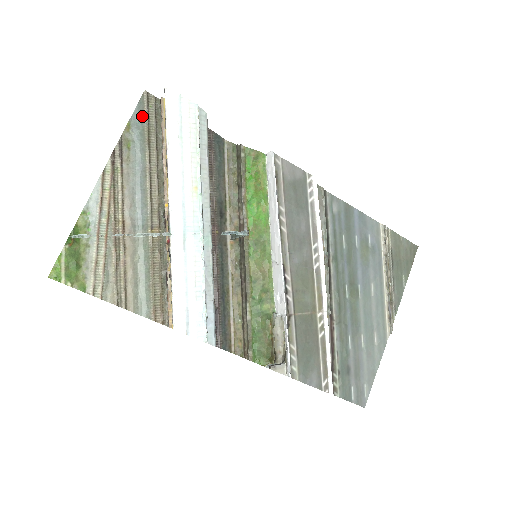
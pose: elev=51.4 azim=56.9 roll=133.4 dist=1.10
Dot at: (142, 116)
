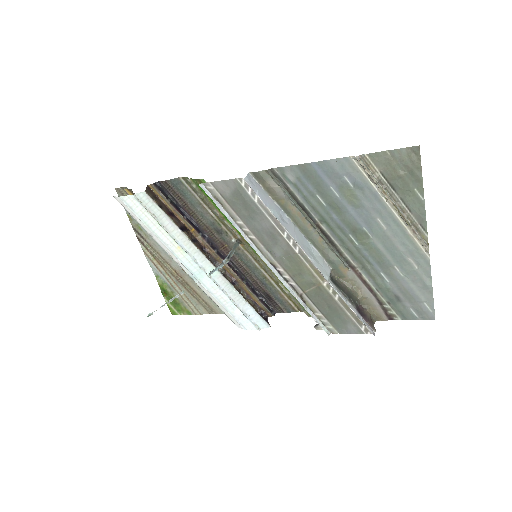
Dot at: occluded
